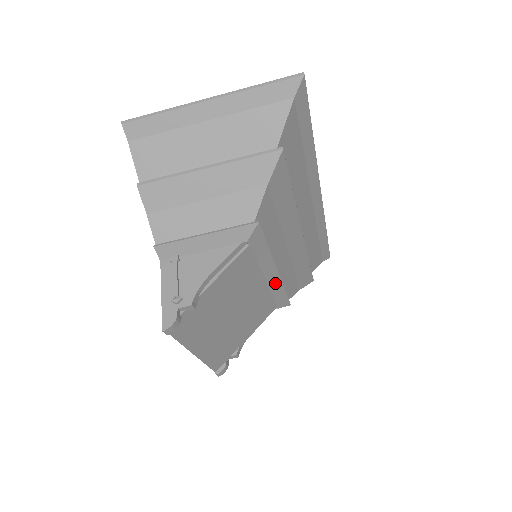
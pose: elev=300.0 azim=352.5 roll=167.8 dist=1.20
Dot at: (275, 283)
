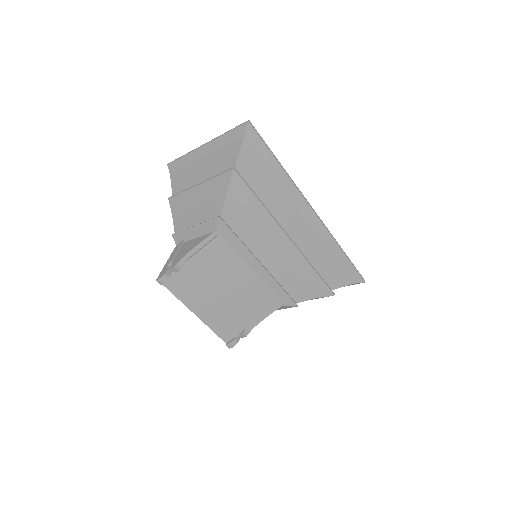
Dot at: (266, 277)
